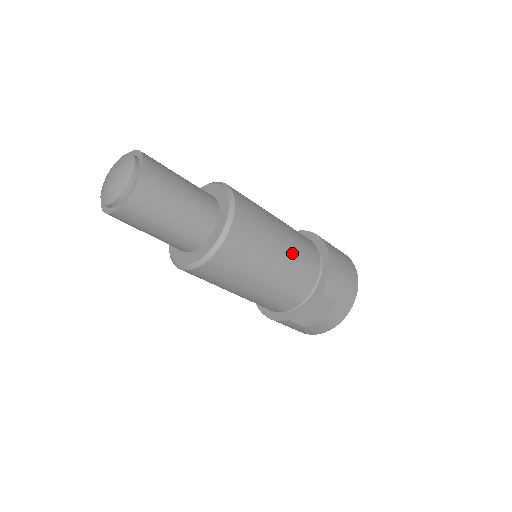
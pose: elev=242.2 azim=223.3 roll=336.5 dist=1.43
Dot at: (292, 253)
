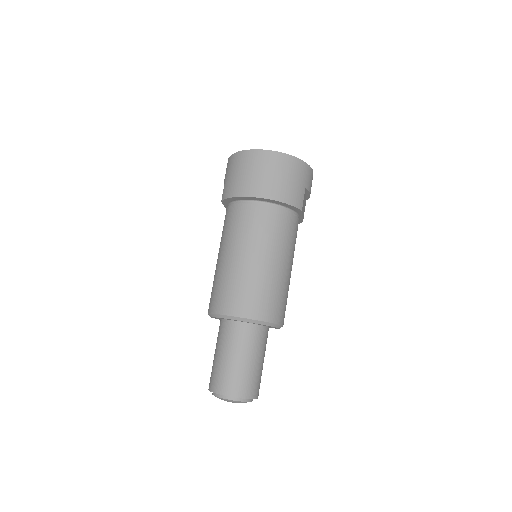
Dot at: (276, 249)
